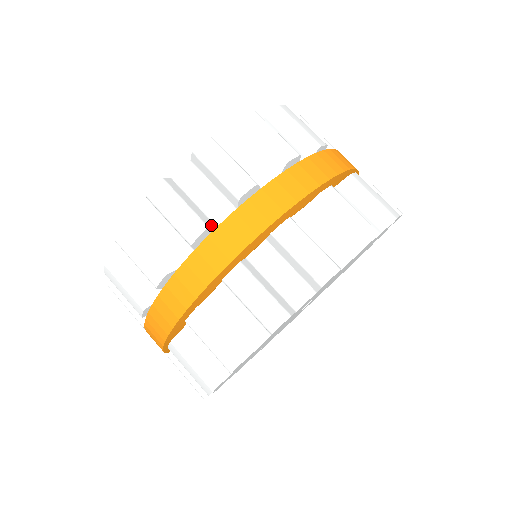
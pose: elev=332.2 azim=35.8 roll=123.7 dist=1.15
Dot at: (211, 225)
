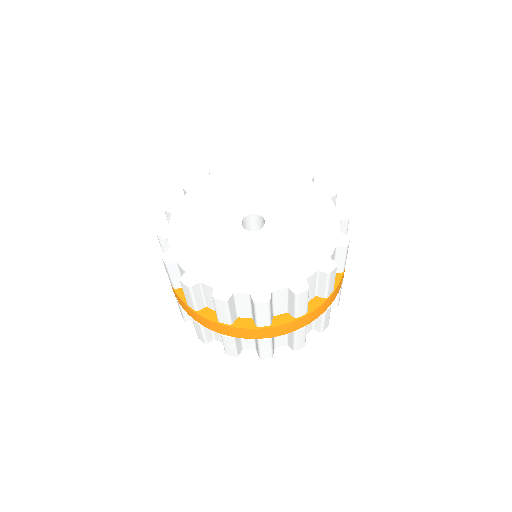
Dot at: (235, 320)
